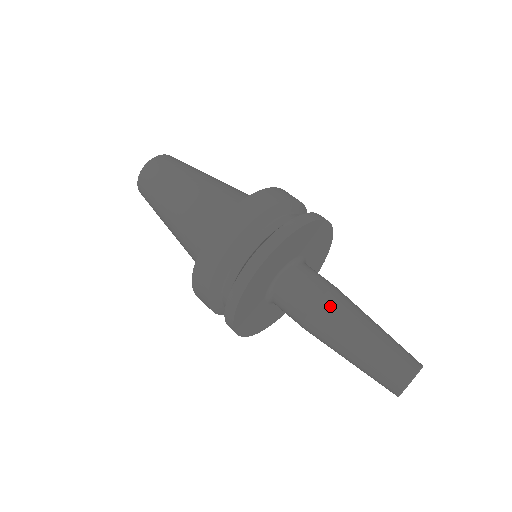
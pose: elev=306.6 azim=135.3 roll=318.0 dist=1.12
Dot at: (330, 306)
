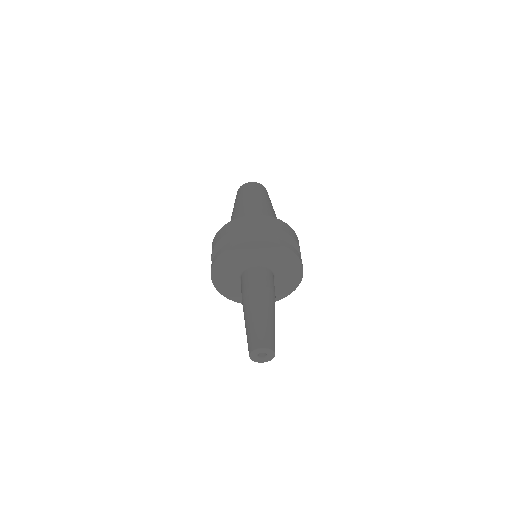
Dot at: (268, 293)
